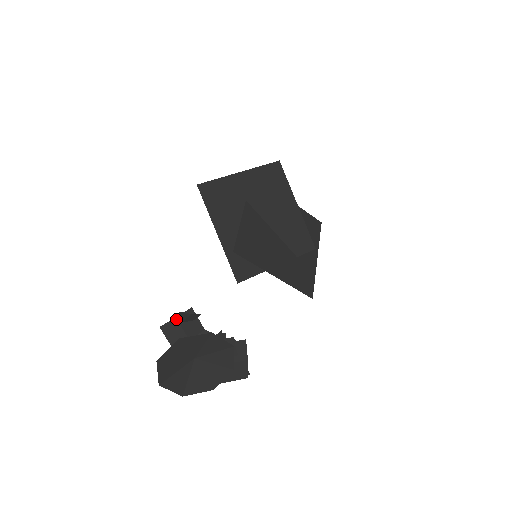
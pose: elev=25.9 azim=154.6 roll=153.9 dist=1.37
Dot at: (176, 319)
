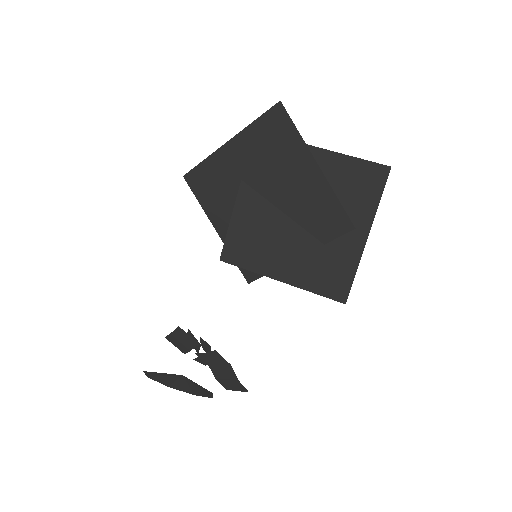
Dot at: occluded
